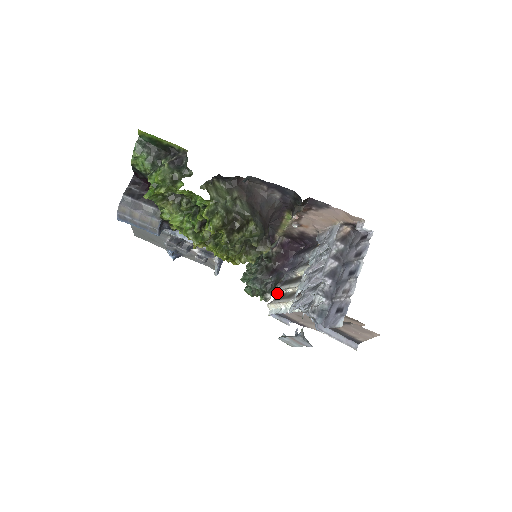
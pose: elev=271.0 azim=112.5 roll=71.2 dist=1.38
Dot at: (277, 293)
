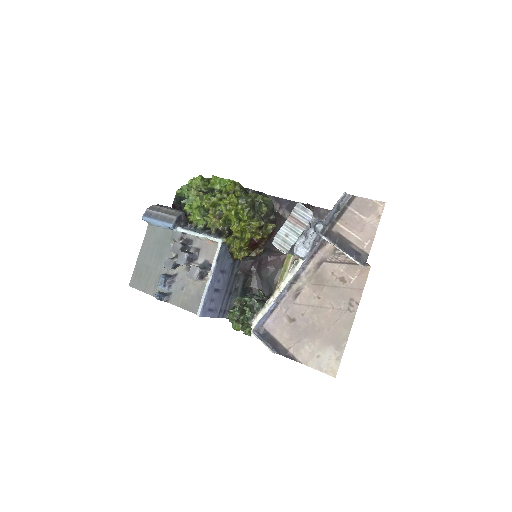
Dot at: occluded
